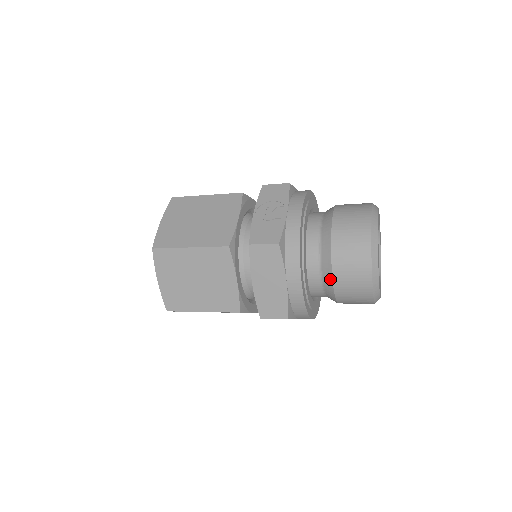
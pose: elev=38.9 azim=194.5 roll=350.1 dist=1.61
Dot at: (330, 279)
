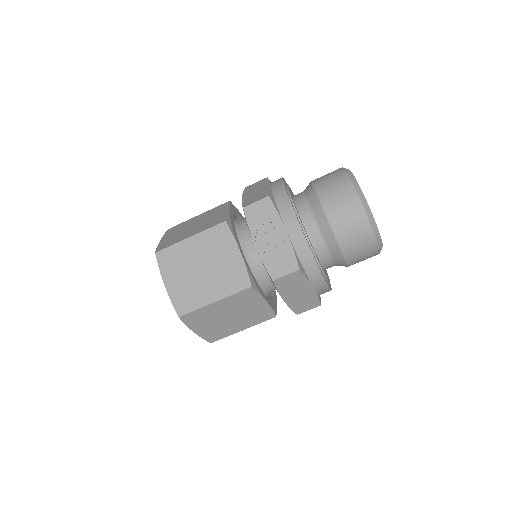
Dot at: (343, 262)
